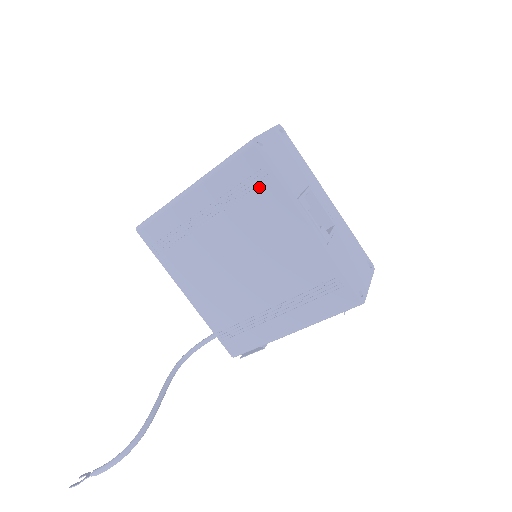
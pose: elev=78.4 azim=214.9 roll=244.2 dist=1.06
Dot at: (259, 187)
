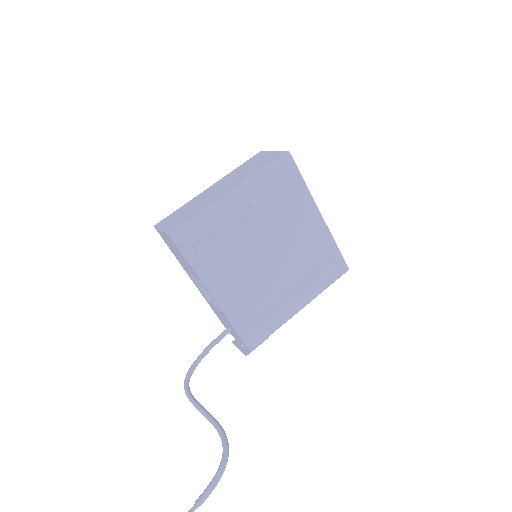
Dot at: (291, 187)
